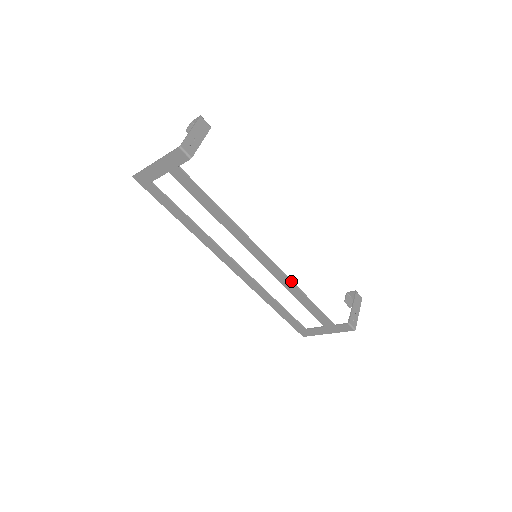
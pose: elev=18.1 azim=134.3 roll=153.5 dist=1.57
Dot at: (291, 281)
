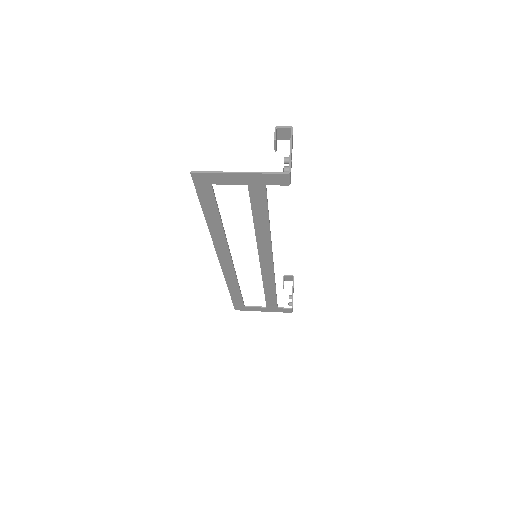
Dot at: occluded
